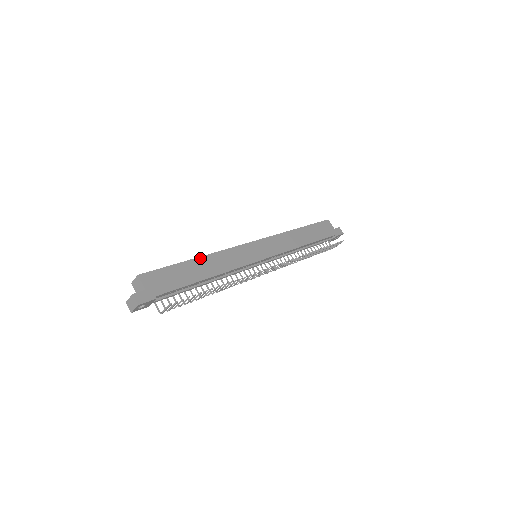
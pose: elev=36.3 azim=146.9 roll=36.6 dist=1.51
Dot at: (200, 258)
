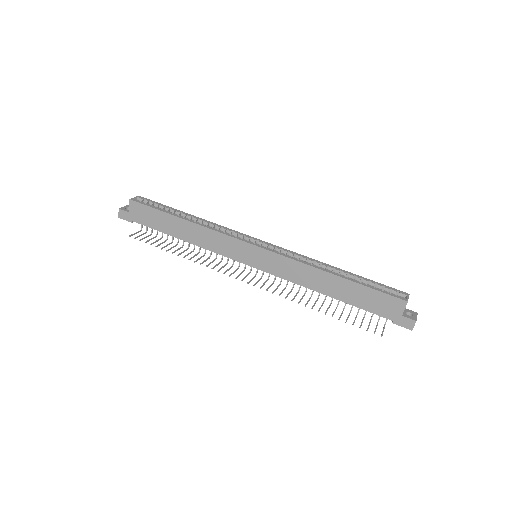
Dot at: (186, 221)
